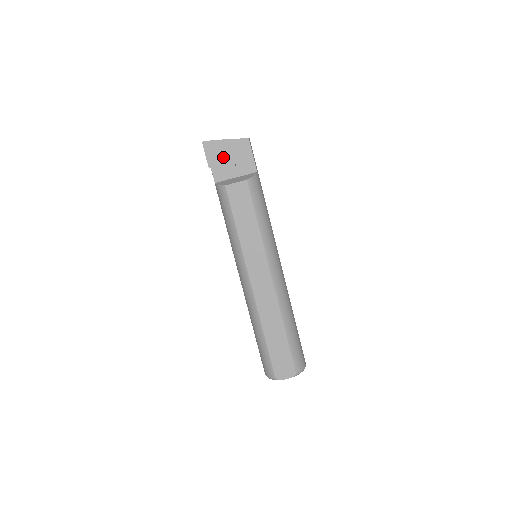
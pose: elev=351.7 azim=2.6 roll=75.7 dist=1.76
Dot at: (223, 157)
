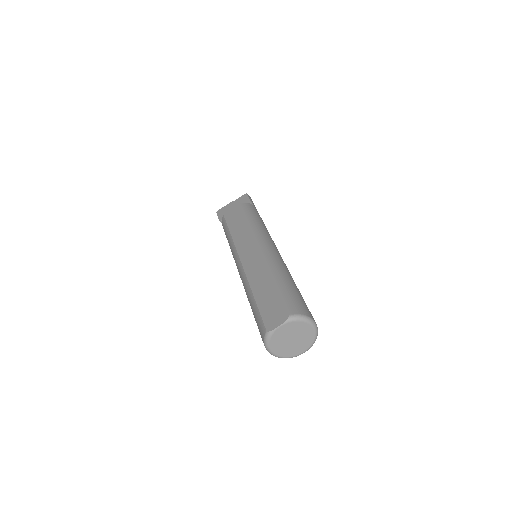
Dot at: occluded
